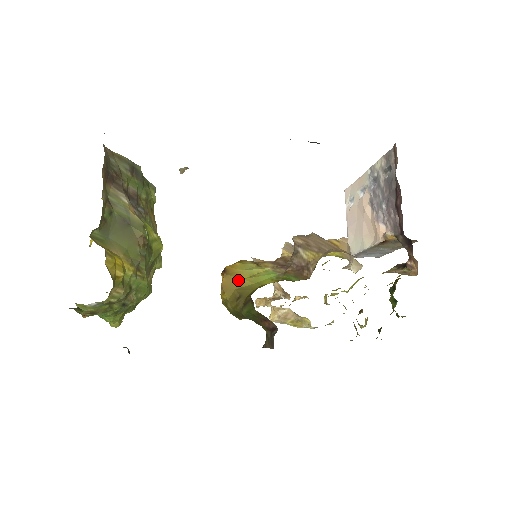
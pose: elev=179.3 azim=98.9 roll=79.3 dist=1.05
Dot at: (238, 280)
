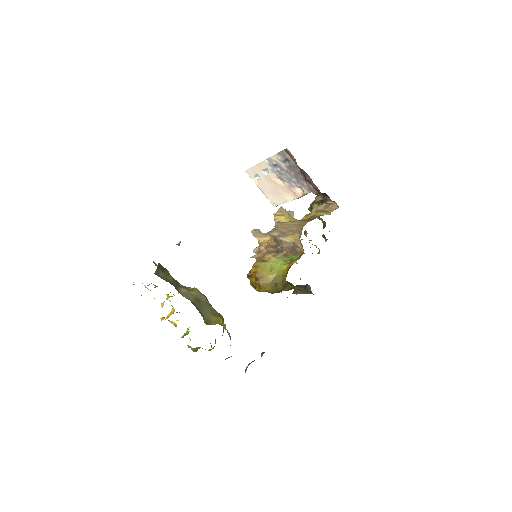
Dot at: (268, 278)
